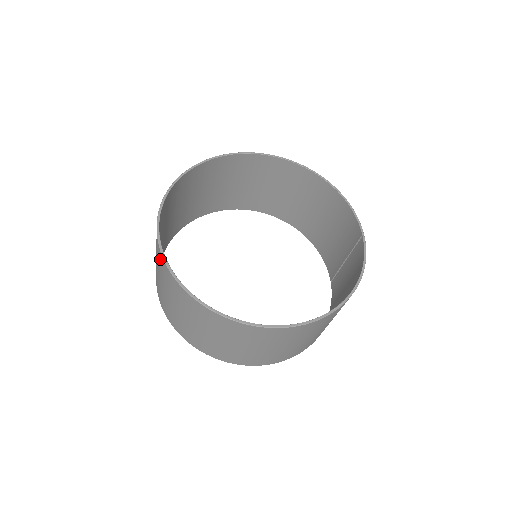
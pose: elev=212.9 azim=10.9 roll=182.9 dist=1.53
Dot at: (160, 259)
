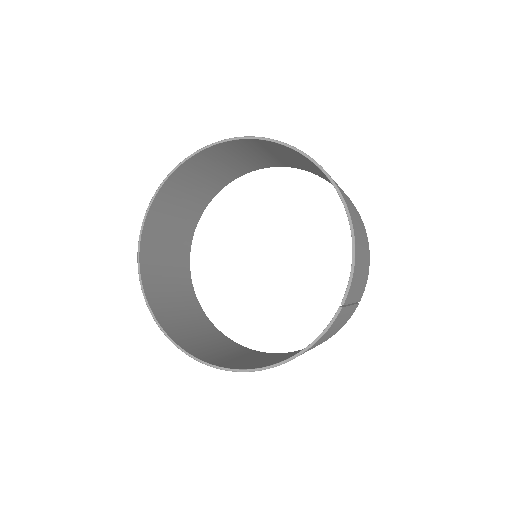
Dot at: (146, 241)
